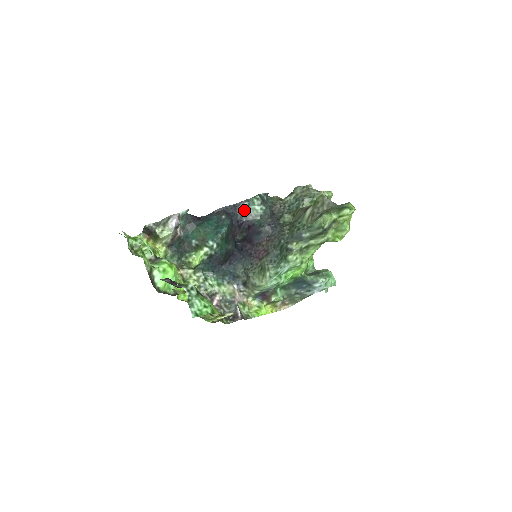
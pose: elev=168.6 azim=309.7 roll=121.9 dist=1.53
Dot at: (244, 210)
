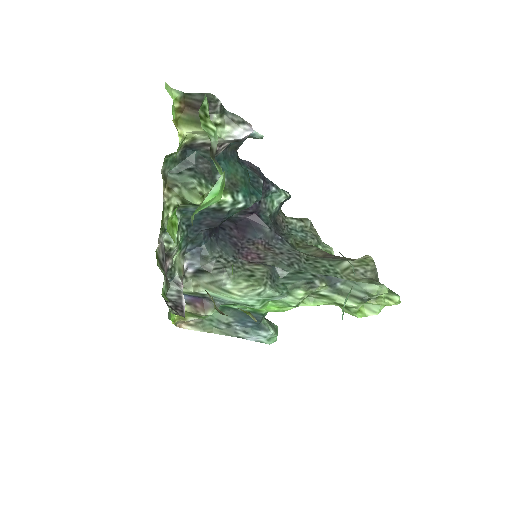
Dot at: (267, 192)
